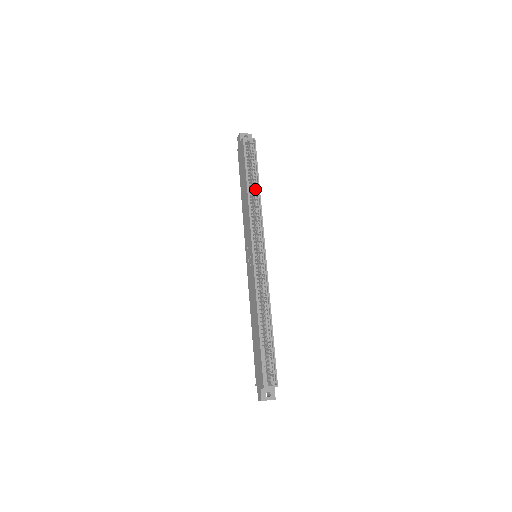
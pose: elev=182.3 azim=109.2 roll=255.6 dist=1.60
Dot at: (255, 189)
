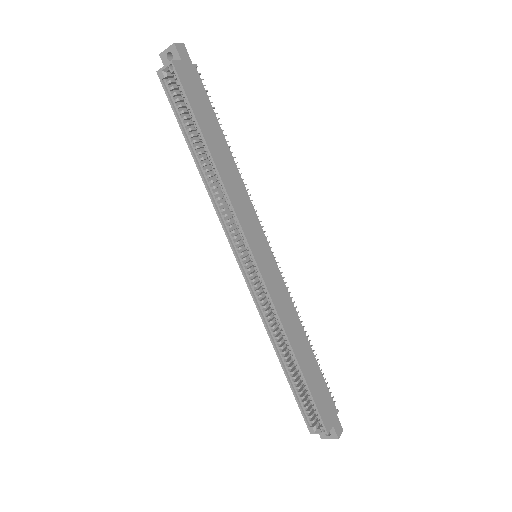
Dot at: (208, 156)
